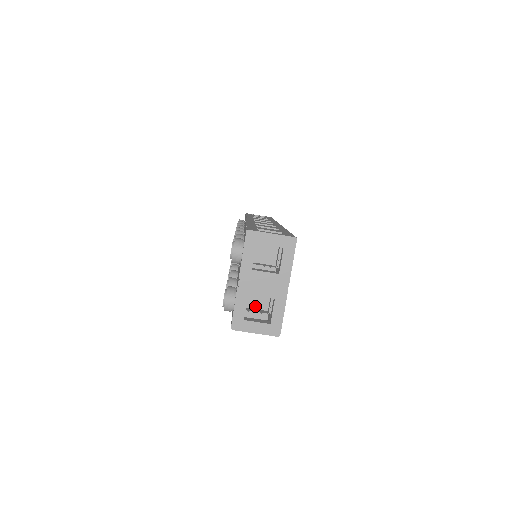
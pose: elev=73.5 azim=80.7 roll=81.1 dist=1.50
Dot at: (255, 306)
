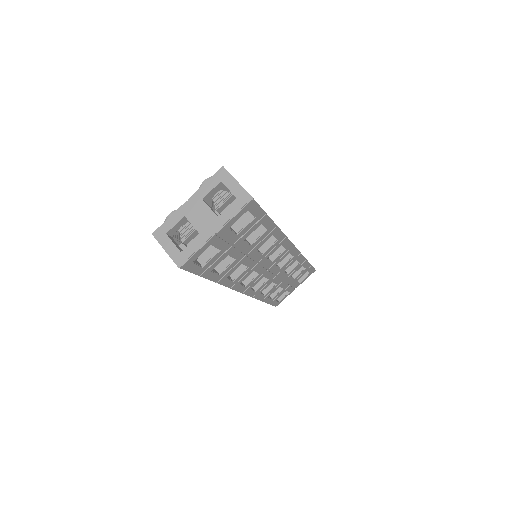
Dot at: occluded
